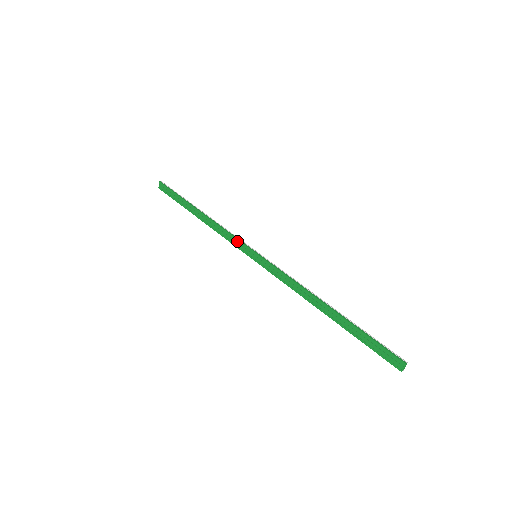
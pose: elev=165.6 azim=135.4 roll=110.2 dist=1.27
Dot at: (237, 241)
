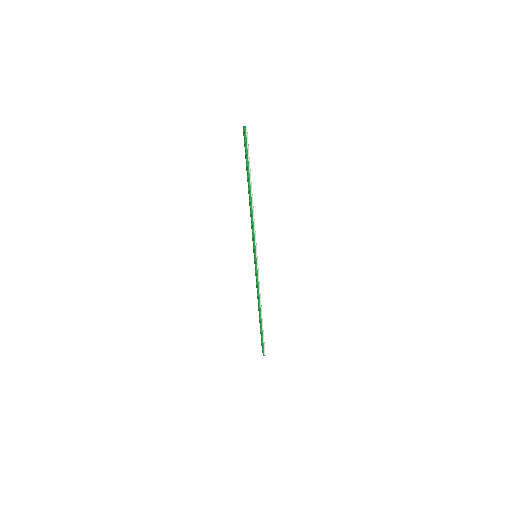
Dot at: (253, 239)
